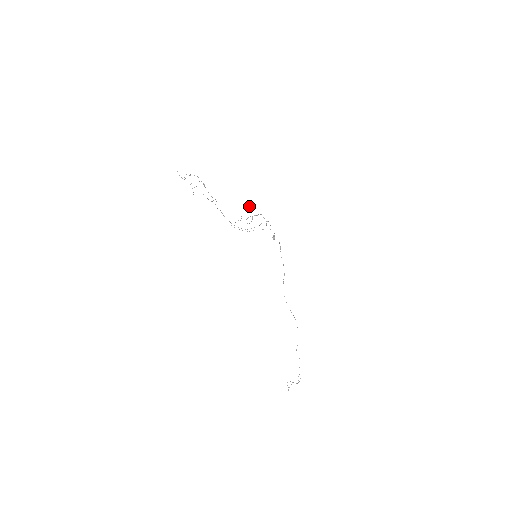
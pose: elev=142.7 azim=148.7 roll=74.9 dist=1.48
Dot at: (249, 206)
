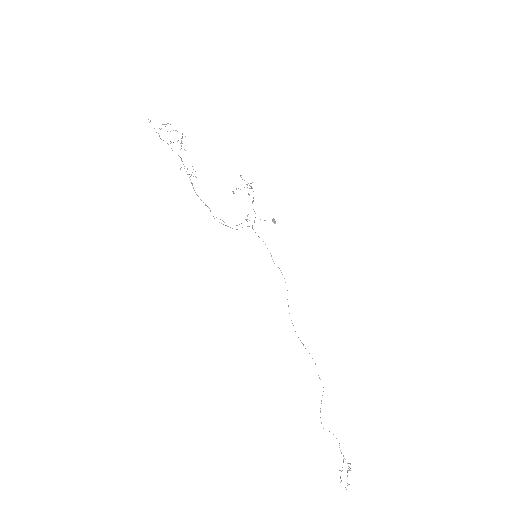
Dot at: occluded
